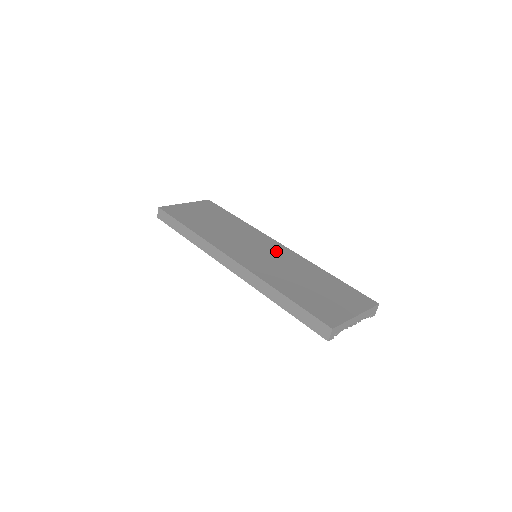
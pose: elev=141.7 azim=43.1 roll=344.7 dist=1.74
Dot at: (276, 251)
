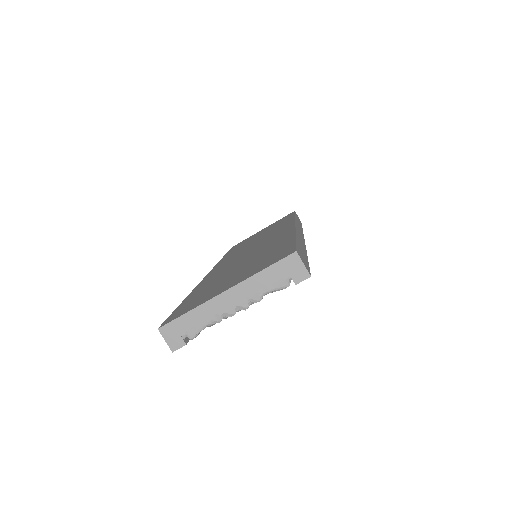
Dot at: (272, 237)
